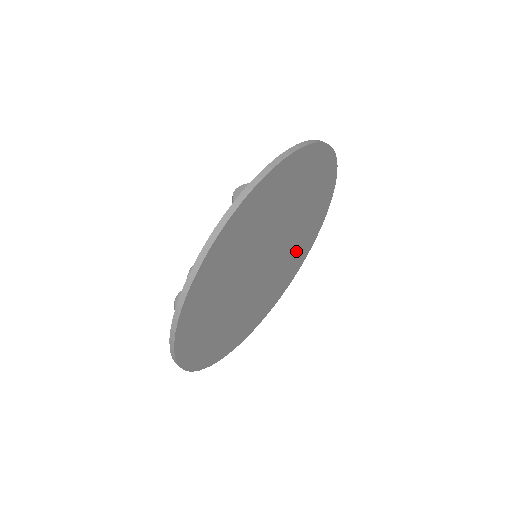
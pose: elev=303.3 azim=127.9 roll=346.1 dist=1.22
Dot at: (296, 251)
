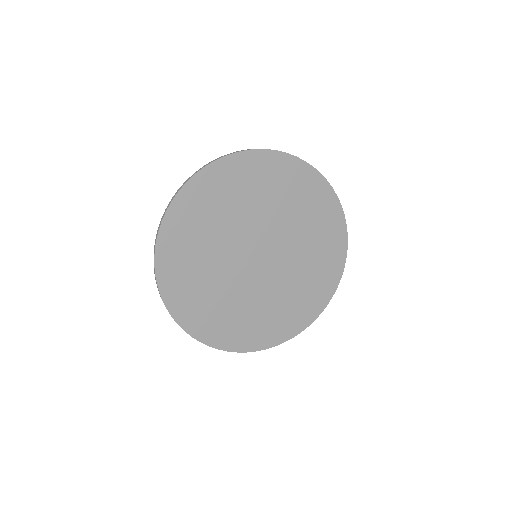
Dot at: (287, 302)
